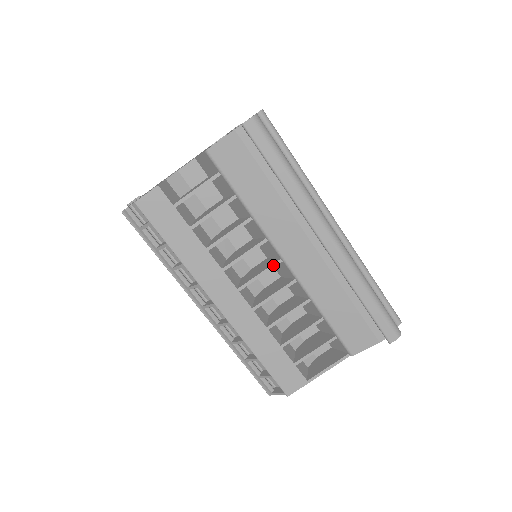
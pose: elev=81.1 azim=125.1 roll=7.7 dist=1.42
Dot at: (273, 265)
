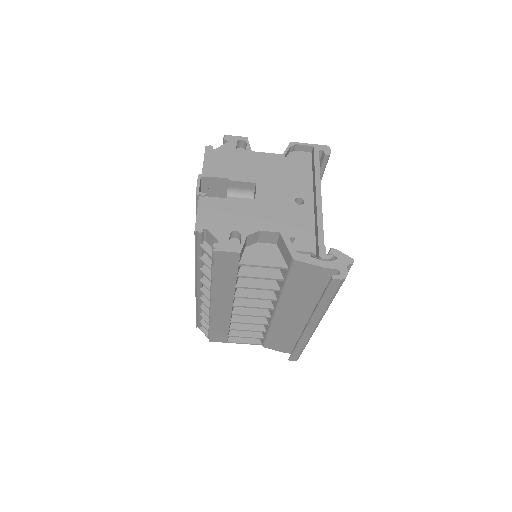
Dot at: (267, 308)
